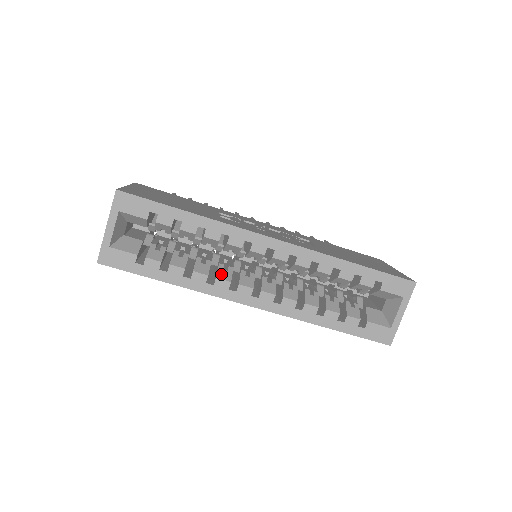
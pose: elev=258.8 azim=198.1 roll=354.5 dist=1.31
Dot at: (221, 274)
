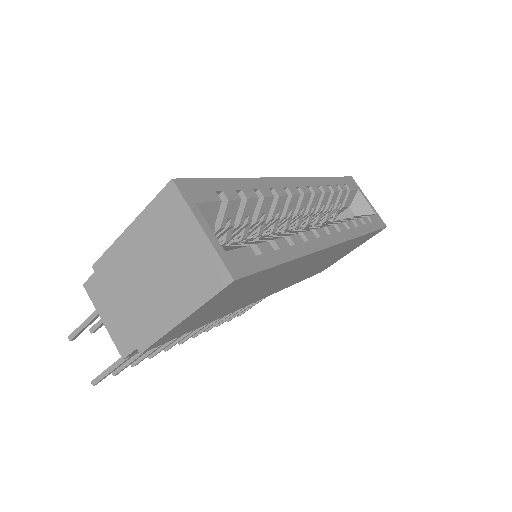
Dot at: (298, 232)
